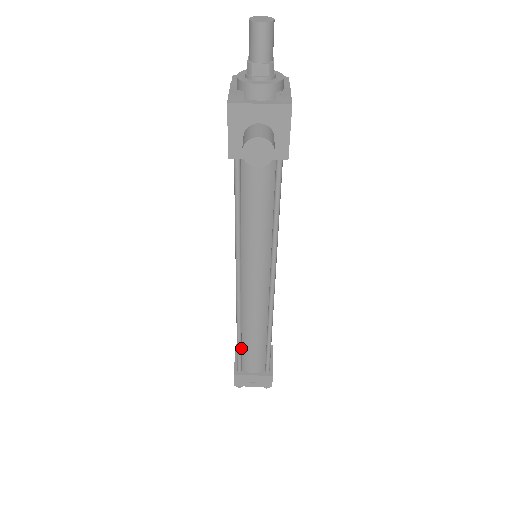
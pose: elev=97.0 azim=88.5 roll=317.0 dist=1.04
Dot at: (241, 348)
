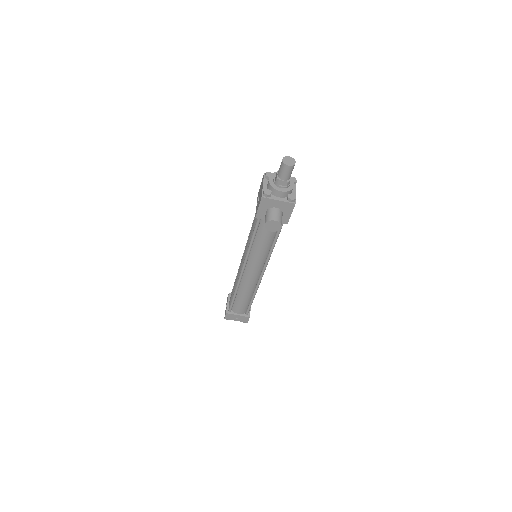
Dot at: (234, 300)
